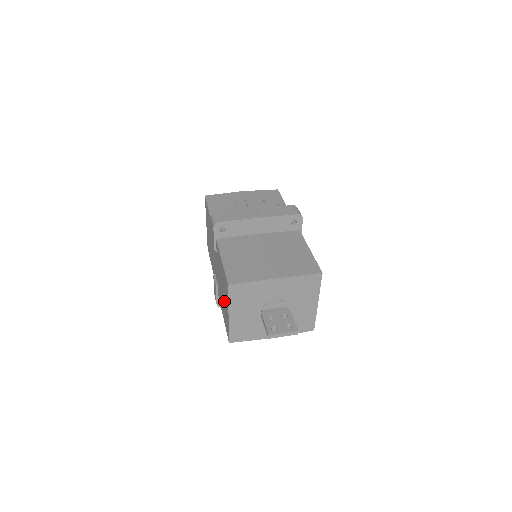
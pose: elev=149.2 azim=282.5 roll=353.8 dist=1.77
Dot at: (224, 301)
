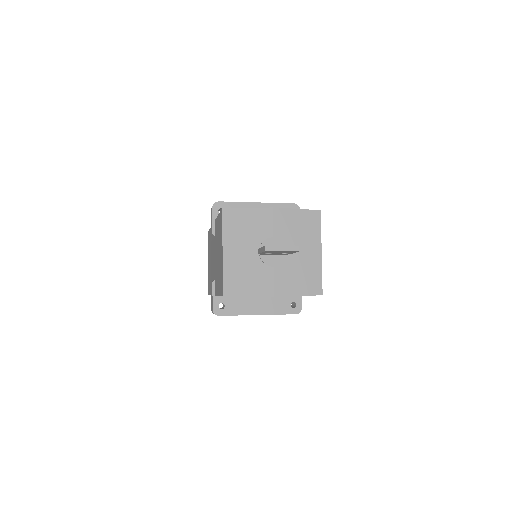
Dot at: (219, 258)
